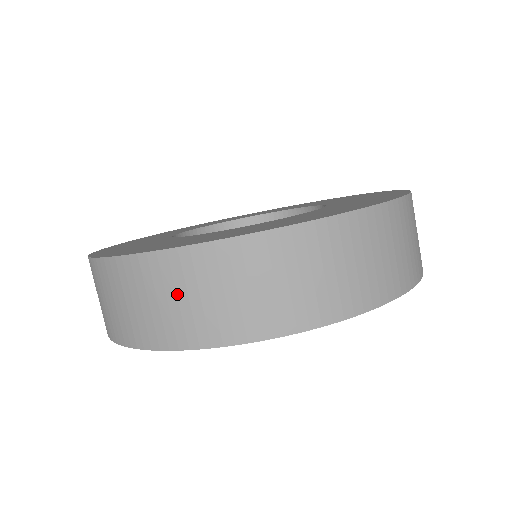
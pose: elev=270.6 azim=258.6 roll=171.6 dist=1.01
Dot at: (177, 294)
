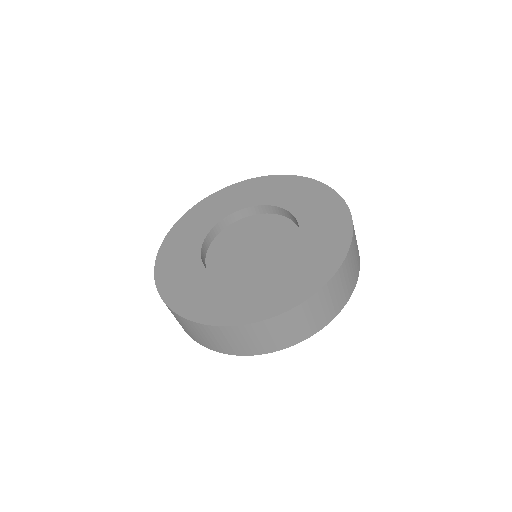
Dot at: (289, 327)
